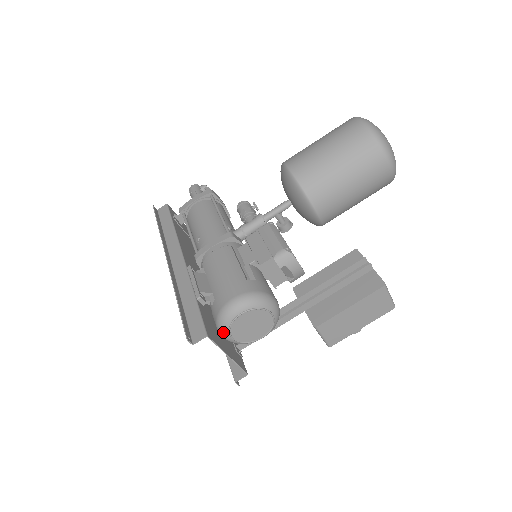
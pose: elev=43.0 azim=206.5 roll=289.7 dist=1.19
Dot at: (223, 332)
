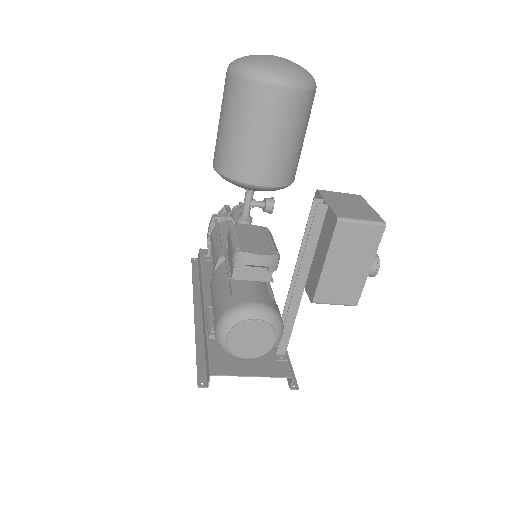
Dot at: occluded
